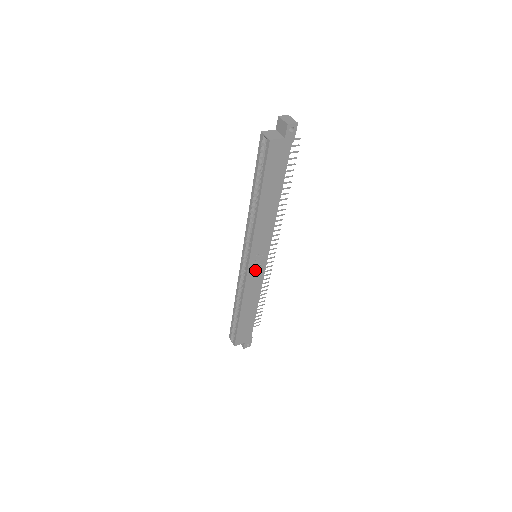
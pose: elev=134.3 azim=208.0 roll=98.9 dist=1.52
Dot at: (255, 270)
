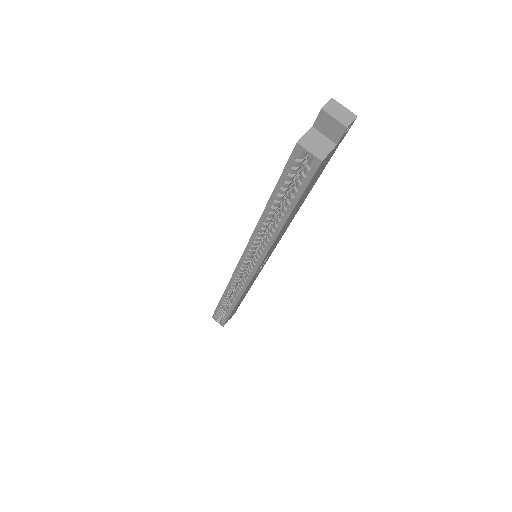
Dot at: (258, 271)
